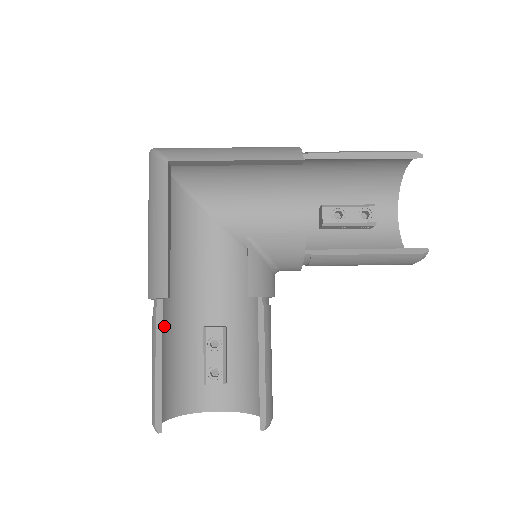
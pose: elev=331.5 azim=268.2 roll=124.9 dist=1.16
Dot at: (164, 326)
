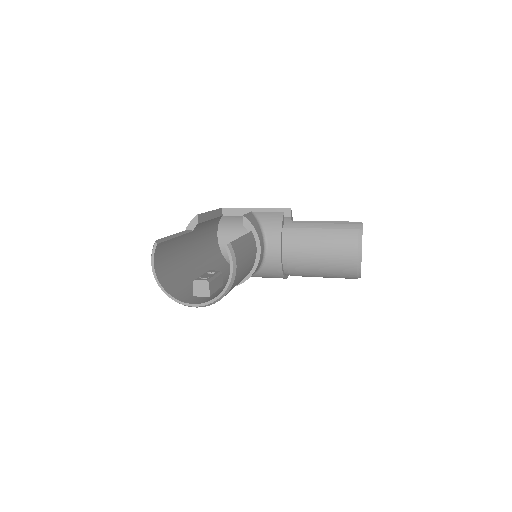
Dot at: (183, 259)
